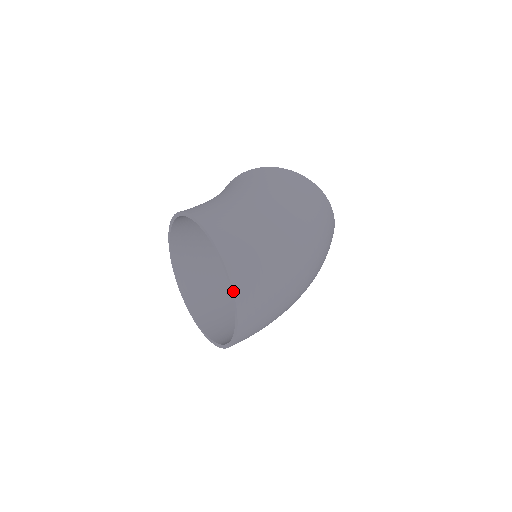
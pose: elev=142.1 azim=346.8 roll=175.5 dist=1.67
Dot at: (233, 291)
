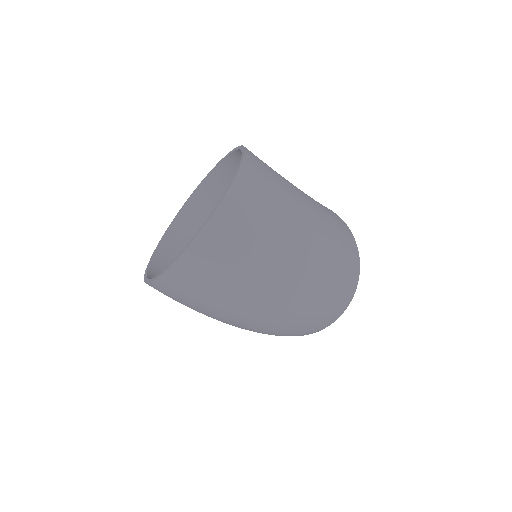
Dot at: (219, 204)
